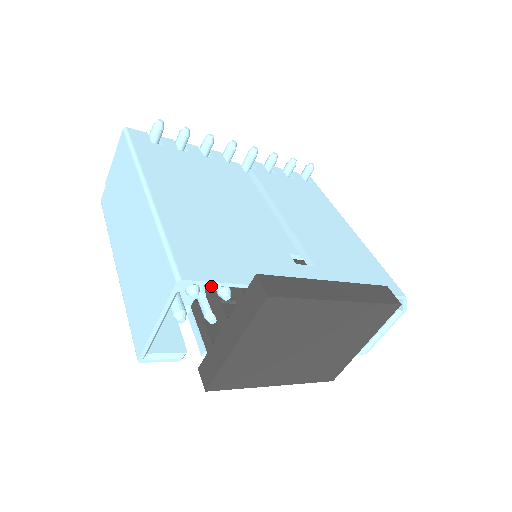
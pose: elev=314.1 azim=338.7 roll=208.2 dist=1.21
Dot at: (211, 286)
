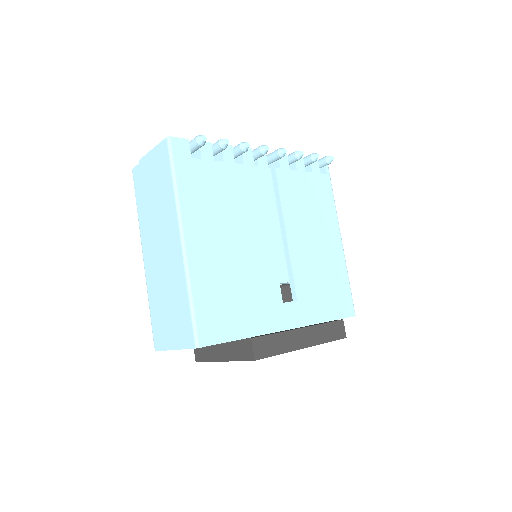
Dot at: occluded
